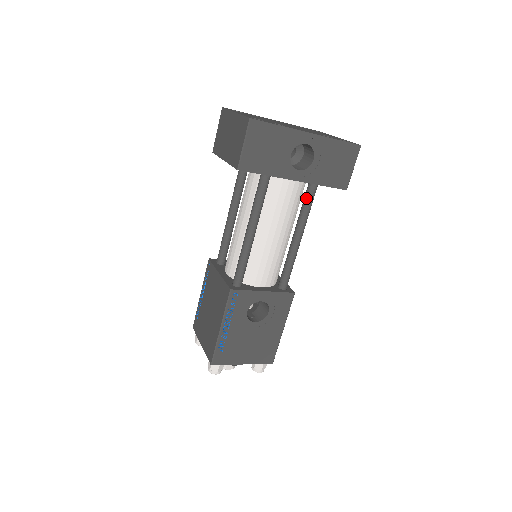
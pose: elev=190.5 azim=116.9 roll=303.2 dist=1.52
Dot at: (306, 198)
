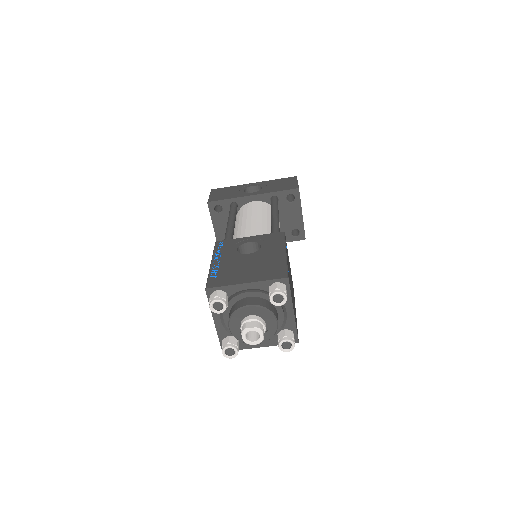
Dot at: (271, 204)
